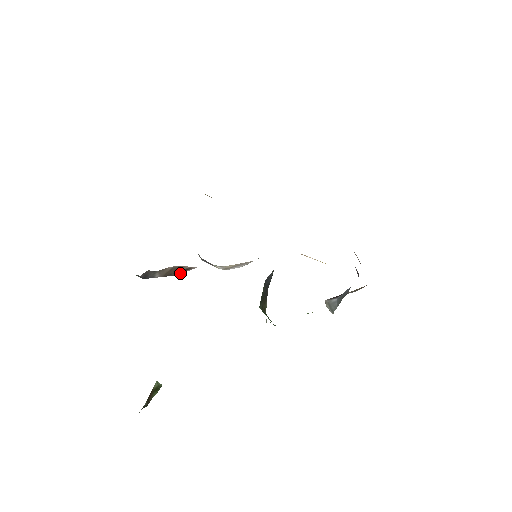
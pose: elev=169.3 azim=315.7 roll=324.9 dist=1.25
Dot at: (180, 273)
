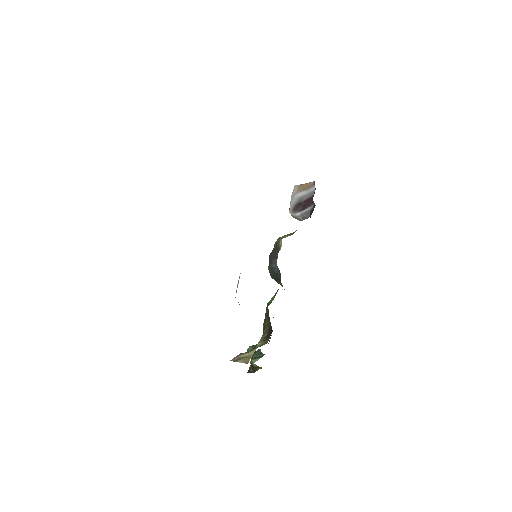
Dot at: occluded
